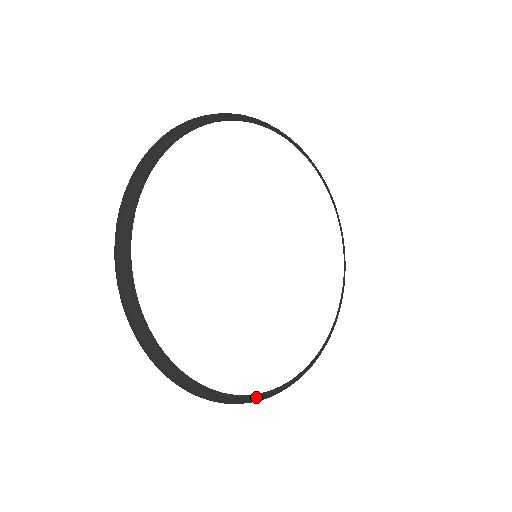
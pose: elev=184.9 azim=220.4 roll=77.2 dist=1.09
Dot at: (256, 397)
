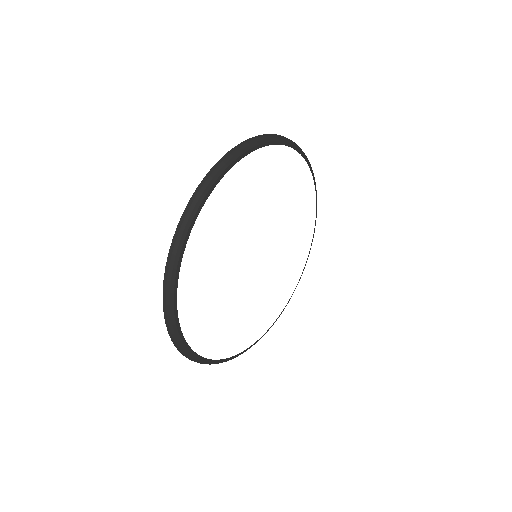
Dot at: (201, 359)
